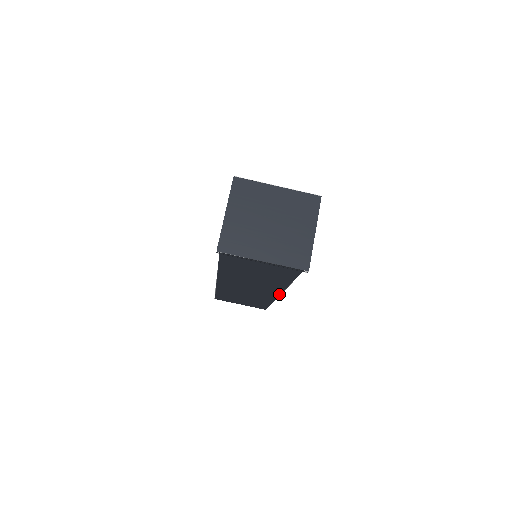
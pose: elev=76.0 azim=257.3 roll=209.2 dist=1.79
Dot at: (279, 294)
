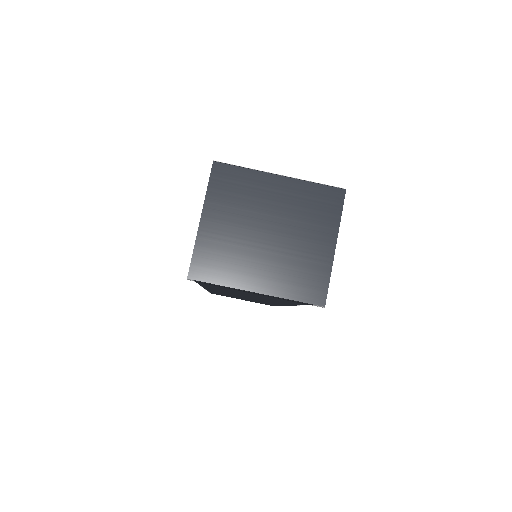
Dot at: (287, 305)
